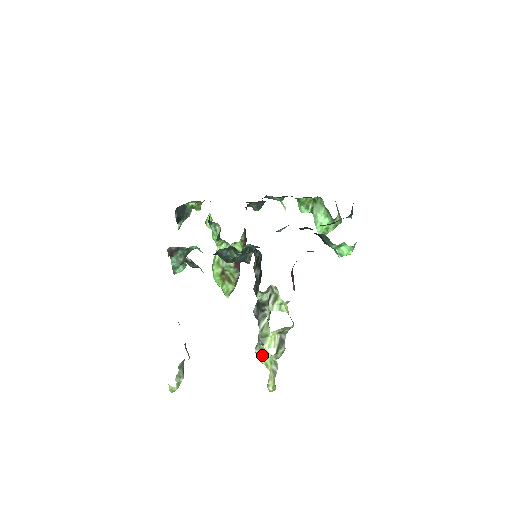
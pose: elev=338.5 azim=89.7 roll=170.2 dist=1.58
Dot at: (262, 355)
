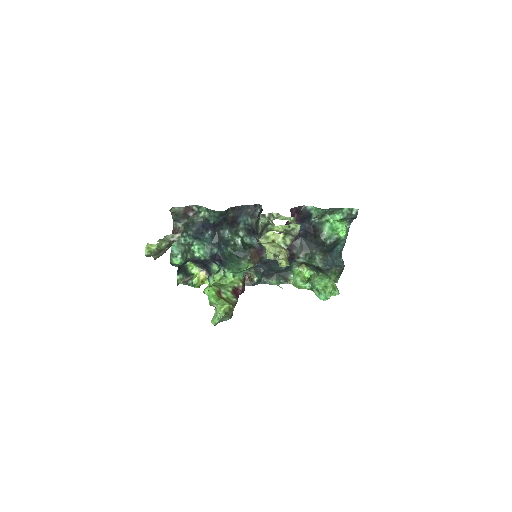
Dot at: (268, 243)
